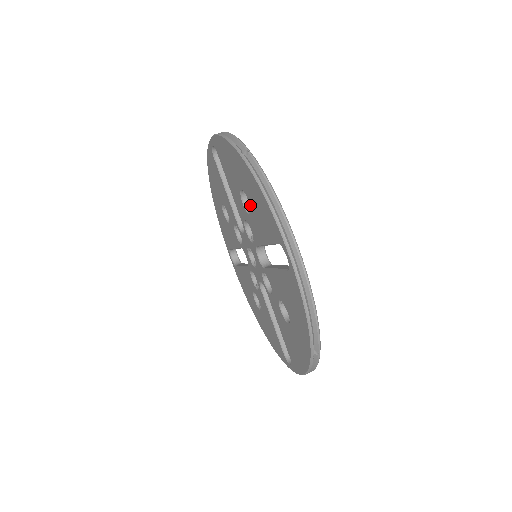
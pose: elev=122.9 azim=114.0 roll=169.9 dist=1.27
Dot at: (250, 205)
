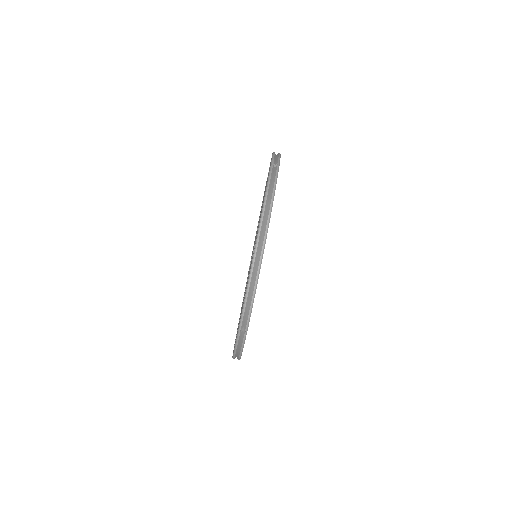
Dot at: (262, 205)
